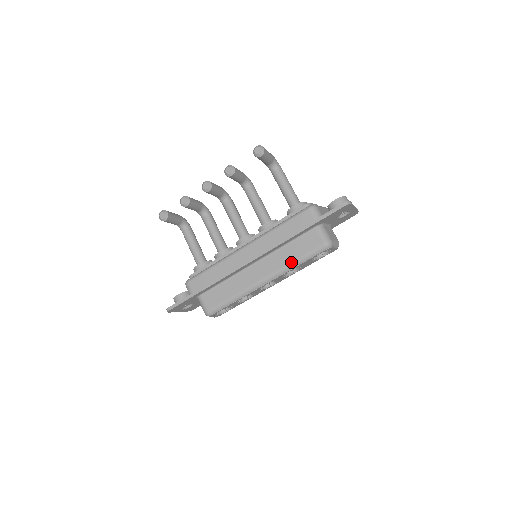
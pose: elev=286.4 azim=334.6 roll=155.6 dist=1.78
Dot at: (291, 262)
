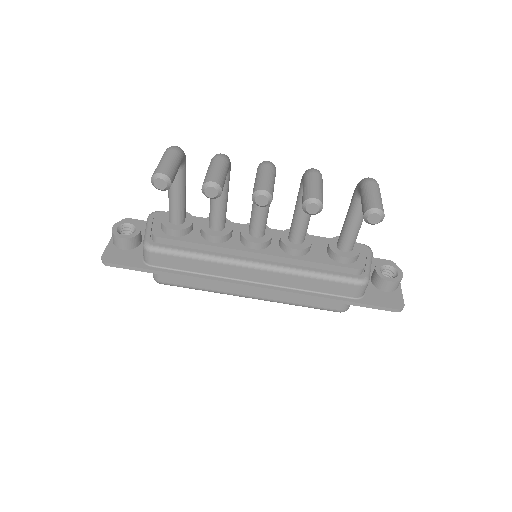
Dot at: (294, 303)
